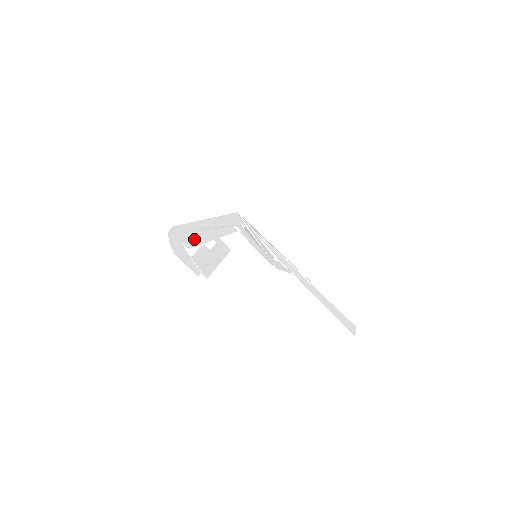
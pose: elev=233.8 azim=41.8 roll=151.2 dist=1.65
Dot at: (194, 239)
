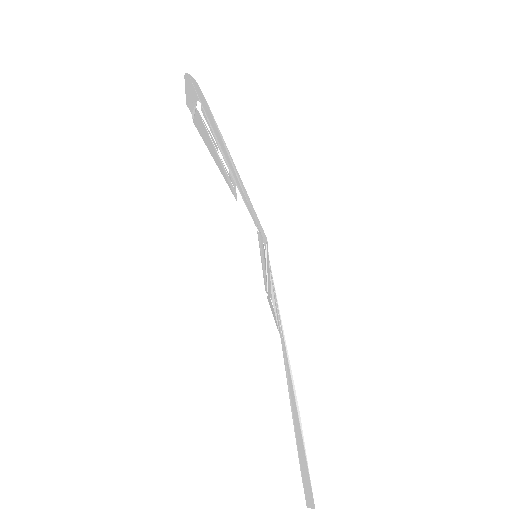
Dot at: (213, 129)
